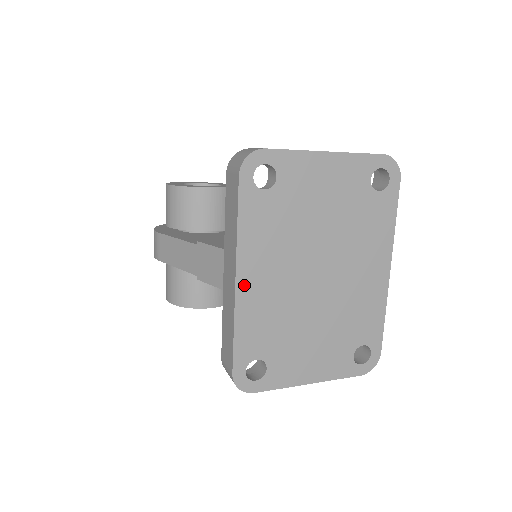
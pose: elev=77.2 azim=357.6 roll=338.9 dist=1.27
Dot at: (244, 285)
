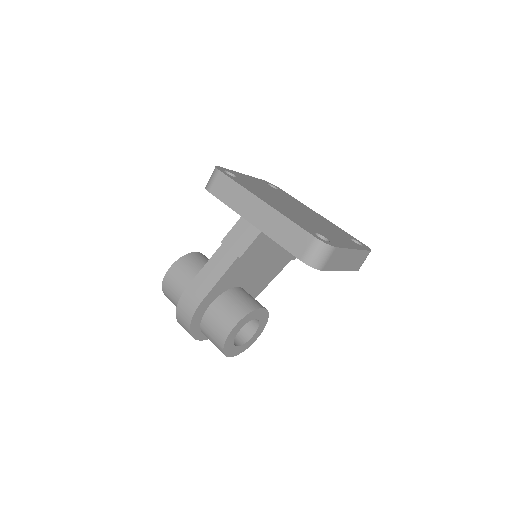
Dot at: (269, 204)
